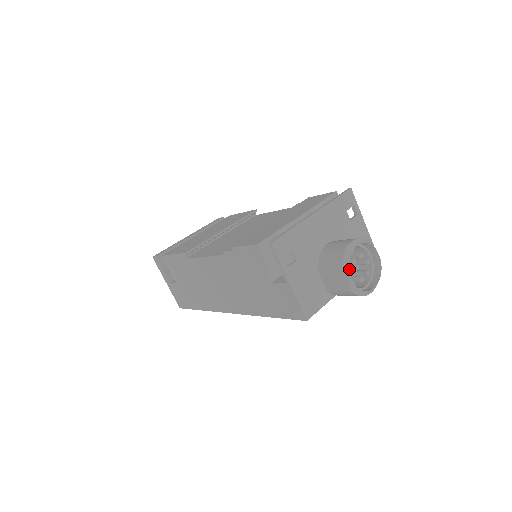
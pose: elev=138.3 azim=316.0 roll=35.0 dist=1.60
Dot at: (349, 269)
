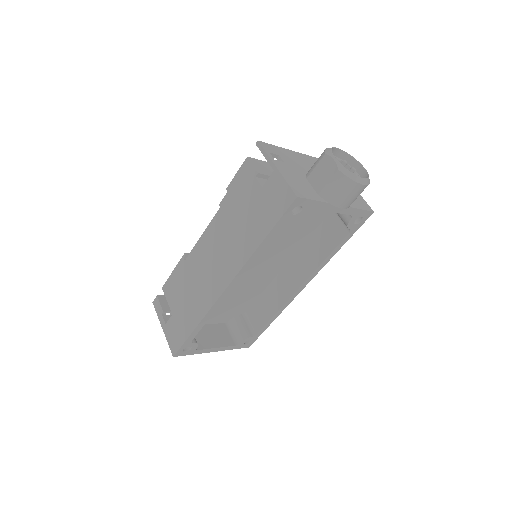
Dot at: occluded
